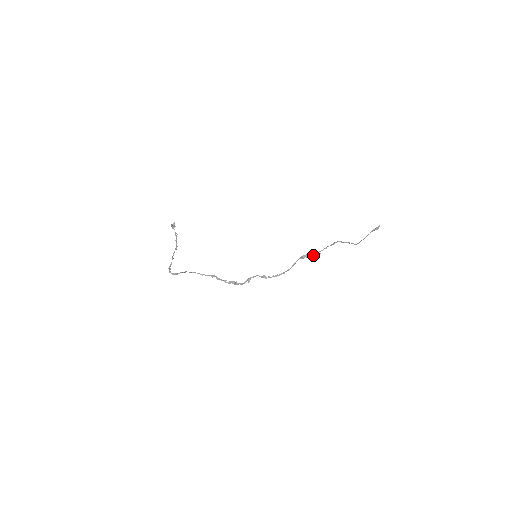
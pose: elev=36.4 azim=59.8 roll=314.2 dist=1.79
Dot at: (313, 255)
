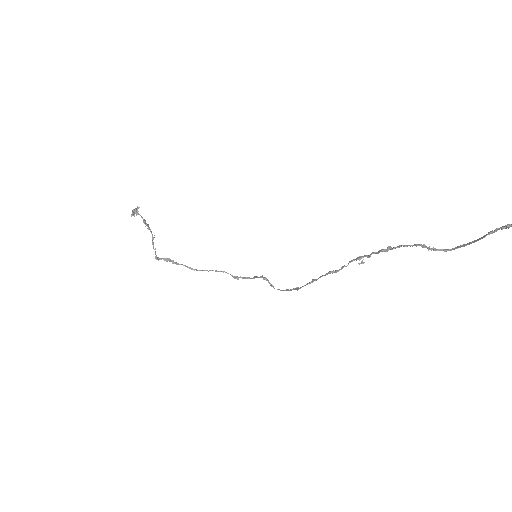
Dot at: (351, 261)
